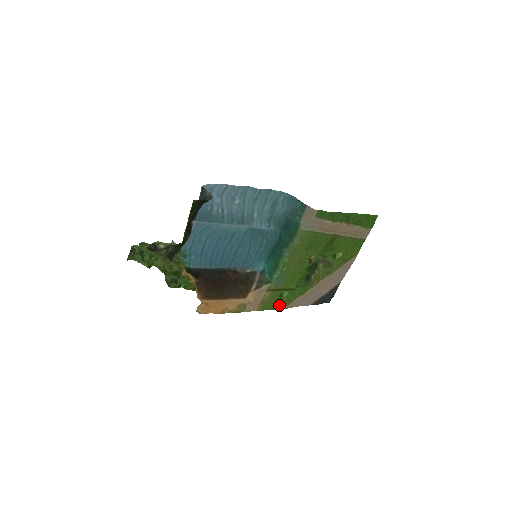
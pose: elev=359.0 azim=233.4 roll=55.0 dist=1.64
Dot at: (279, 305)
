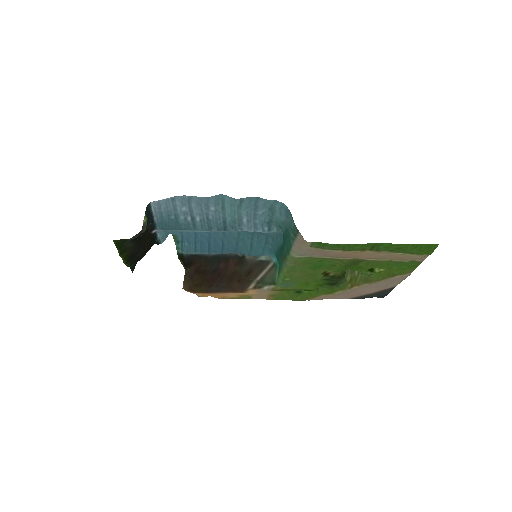
Dot at: (298, 298)
